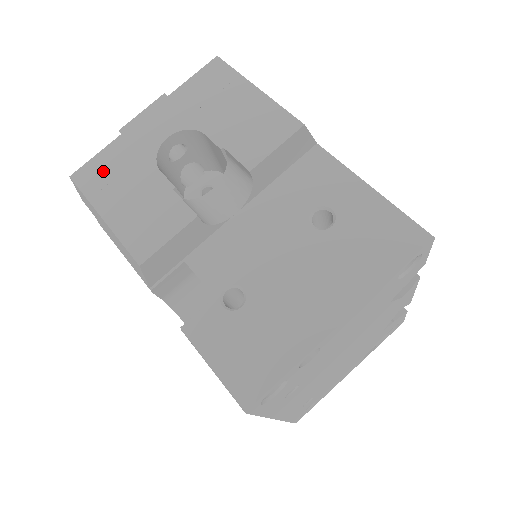
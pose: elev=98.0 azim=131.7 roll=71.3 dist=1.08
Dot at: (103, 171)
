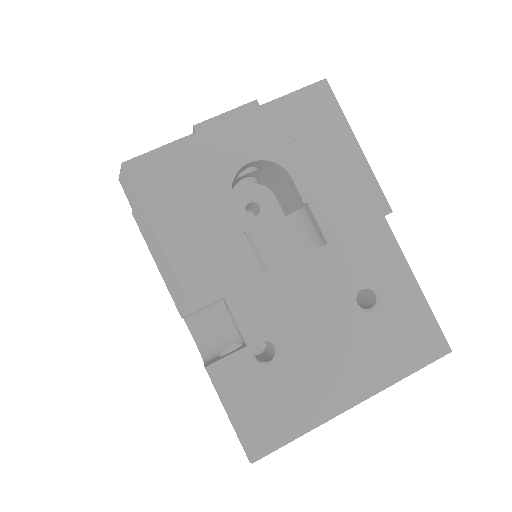
Dot at: (166, 174)
